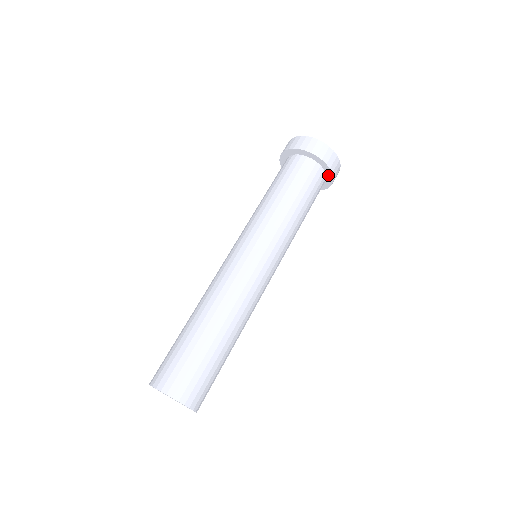
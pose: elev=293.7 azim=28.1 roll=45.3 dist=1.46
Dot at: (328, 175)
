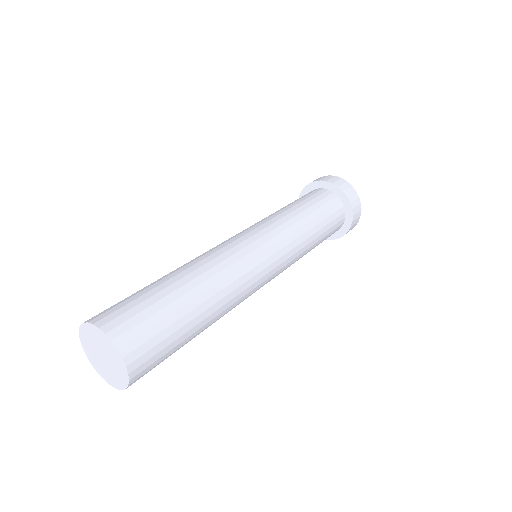
Dot at: (347, 208)
